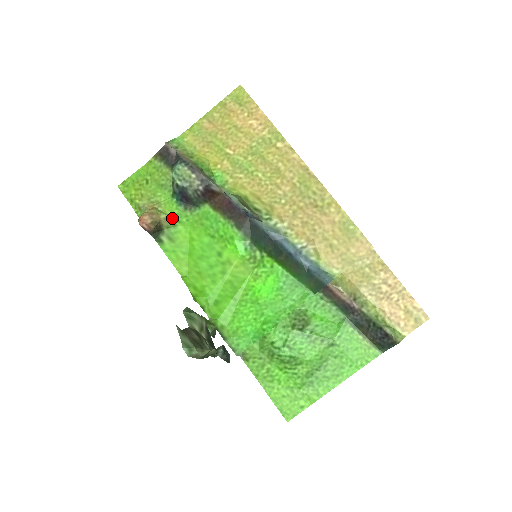
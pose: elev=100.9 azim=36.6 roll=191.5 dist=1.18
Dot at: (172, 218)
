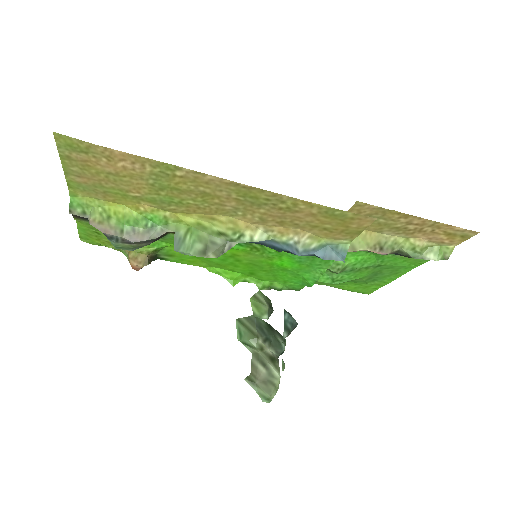
Dot at: (153, 249)
